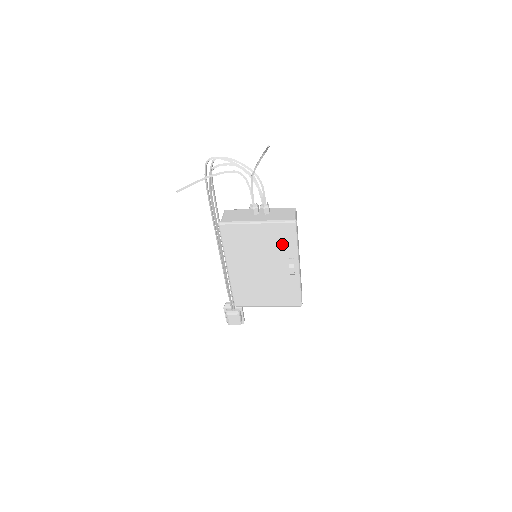
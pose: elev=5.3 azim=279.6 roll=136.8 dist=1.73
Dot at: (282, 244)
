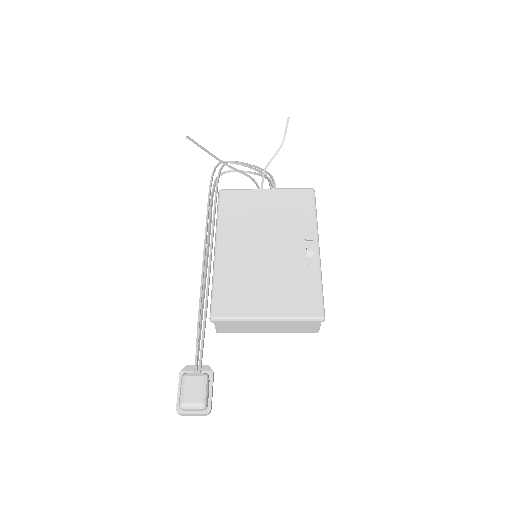
Dot at: (296, 214)
